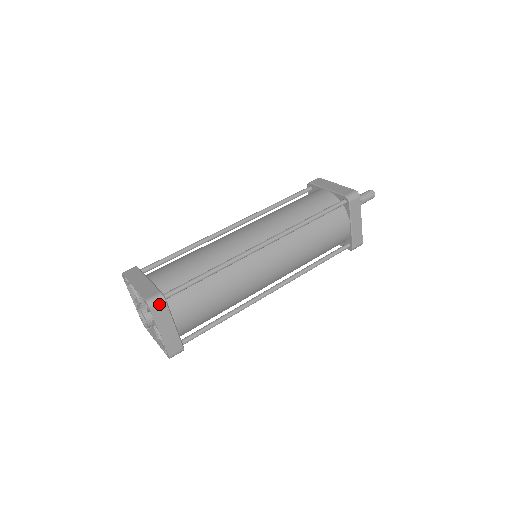
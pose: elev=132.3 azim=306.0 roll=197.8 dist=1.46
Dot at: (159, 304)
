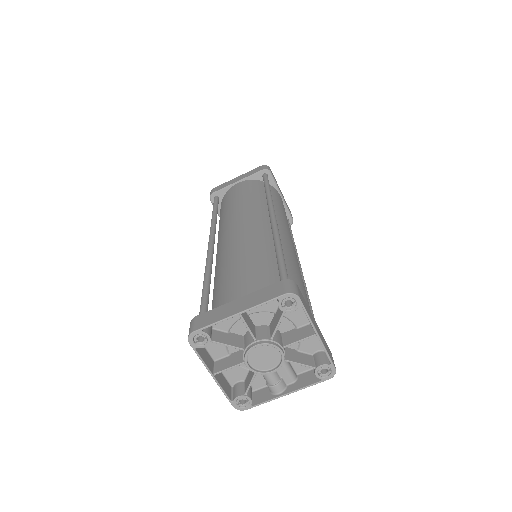
Dot at: (298, 290)
